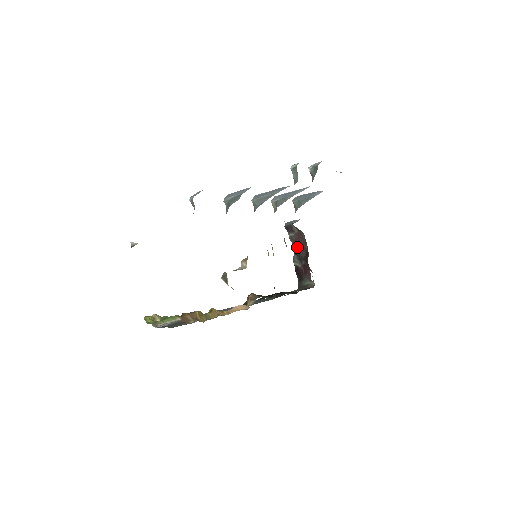
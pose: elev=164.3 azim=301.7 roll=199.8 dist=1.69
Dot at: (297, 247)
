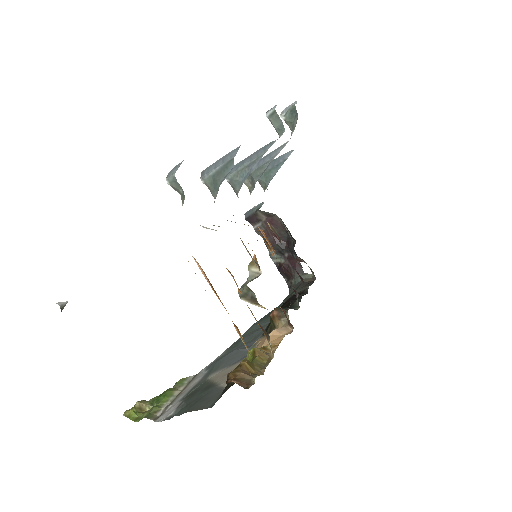
Dot at: (271, 238)
